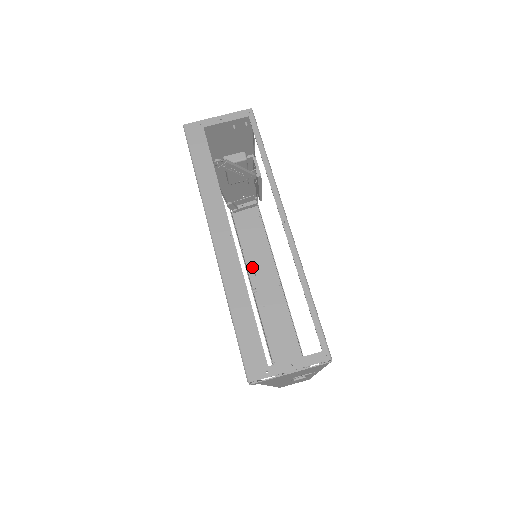
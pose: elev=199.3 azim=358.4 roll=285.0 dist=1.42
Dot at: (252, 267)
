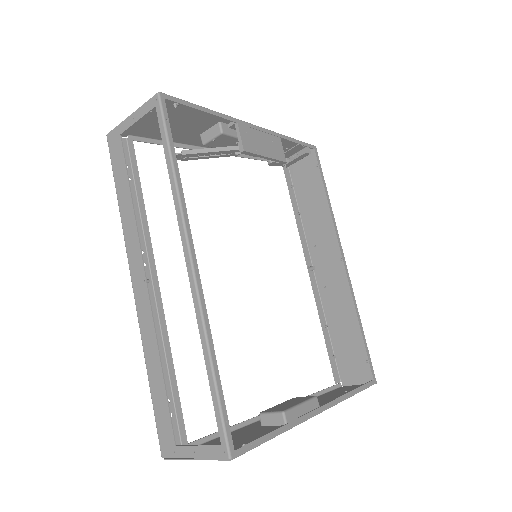
Dot at: (311, 236)
